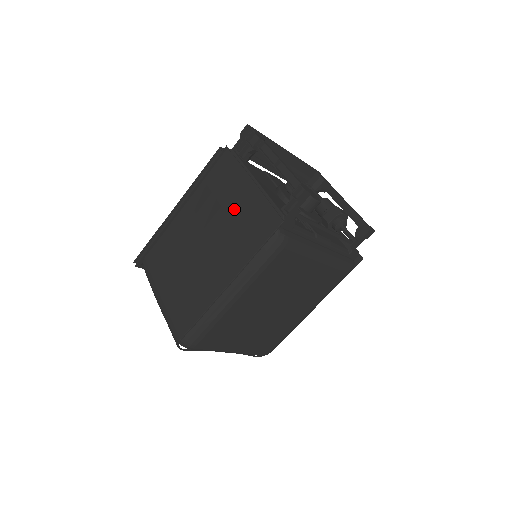
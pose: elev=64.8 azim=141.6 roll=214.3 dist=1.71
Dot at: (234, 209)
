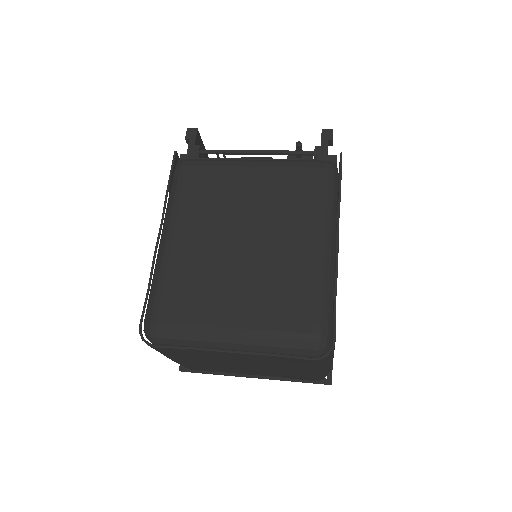
Dot at: occluded
